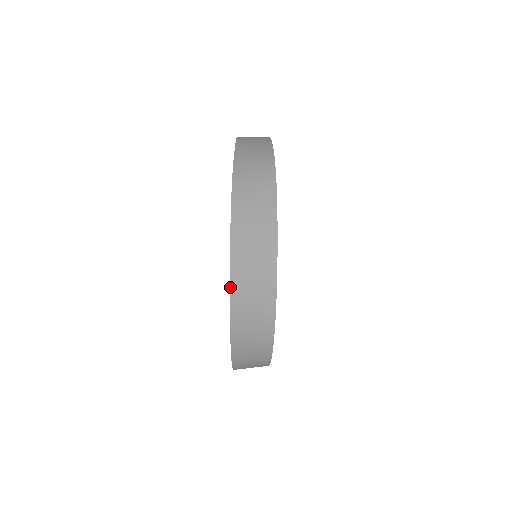
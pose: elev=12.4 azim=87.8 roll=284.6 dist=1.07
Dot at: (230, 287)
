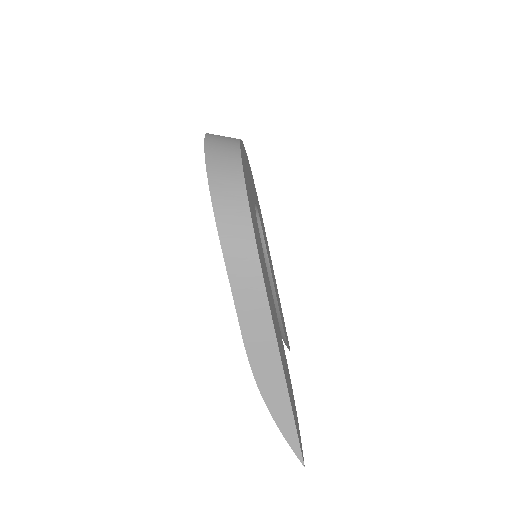
Dot at: (206, 134)
